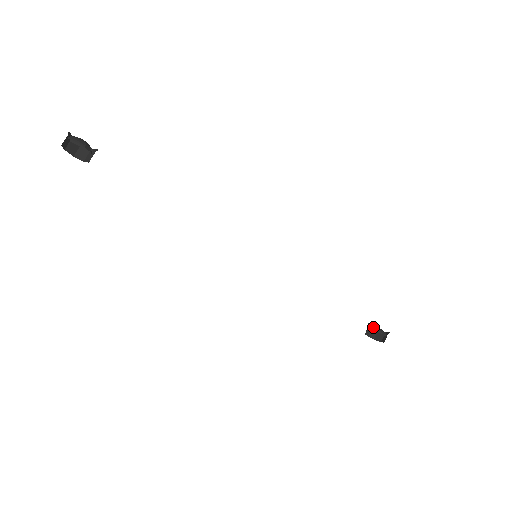
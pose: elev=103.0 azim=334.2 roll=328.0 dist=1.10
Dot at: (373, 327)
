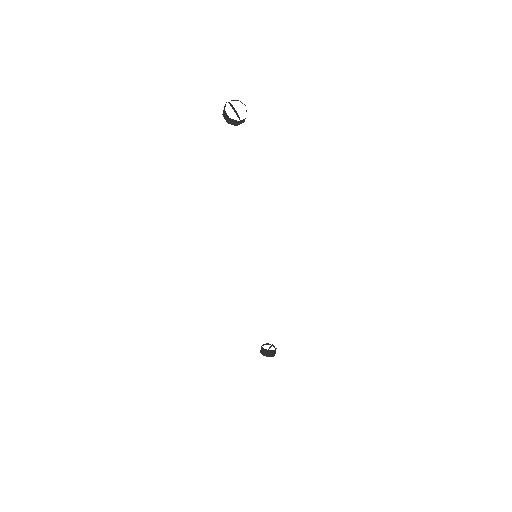
Dot at: occluded
